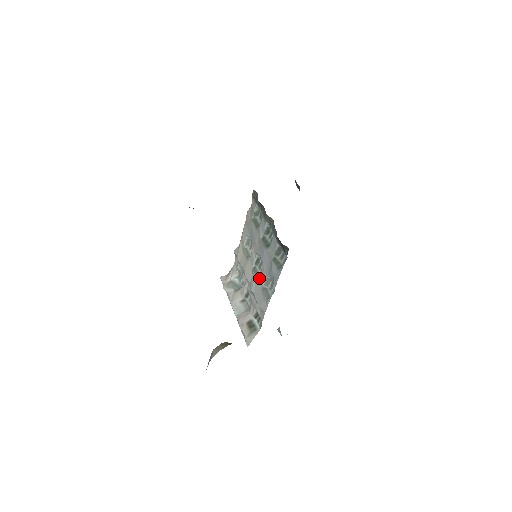
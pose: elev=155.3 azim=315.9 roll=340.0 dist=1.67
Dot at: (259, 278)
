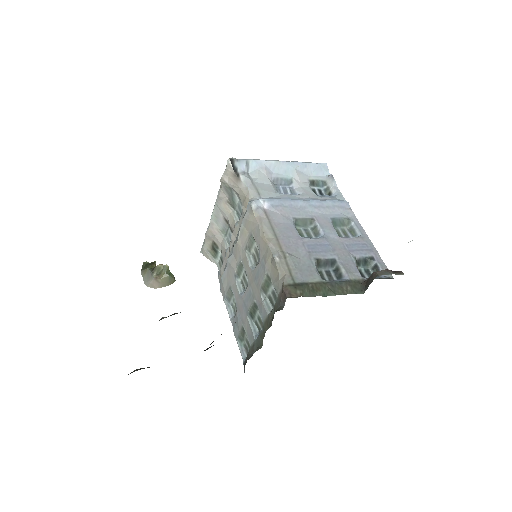
Dot at: (235, 282)
